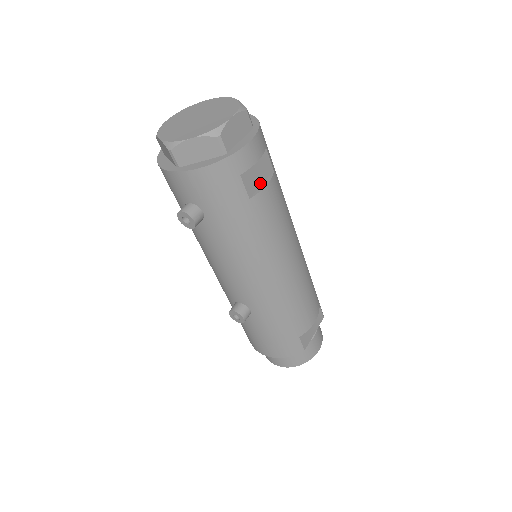
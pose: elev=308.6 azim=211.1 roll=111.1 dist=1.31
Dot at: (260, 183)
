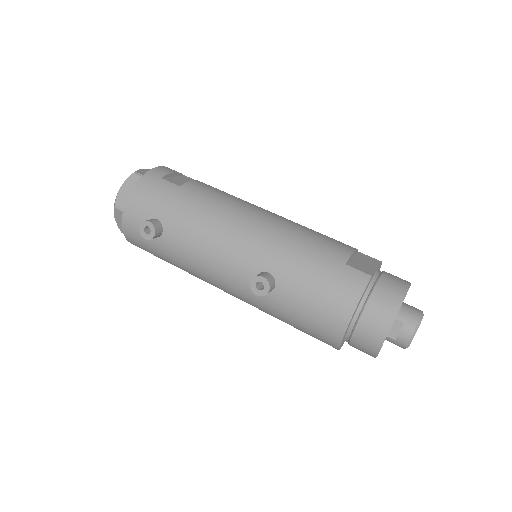
Dot at: occluded
